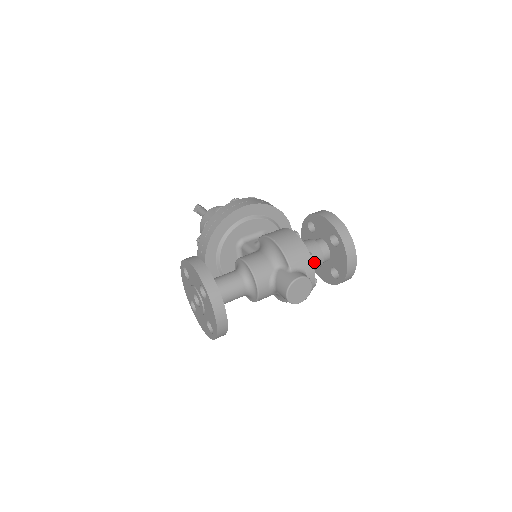
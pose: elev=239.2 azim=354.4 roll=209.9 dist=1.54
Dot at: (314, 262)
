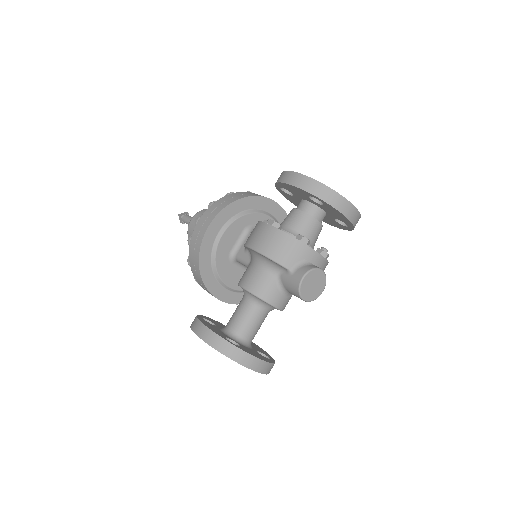
Dot at: (311, 234)
